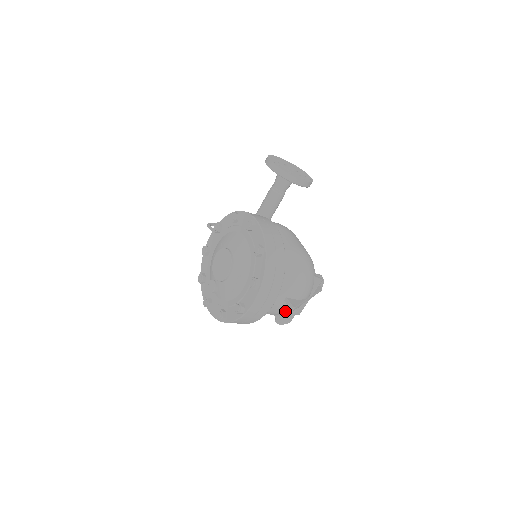
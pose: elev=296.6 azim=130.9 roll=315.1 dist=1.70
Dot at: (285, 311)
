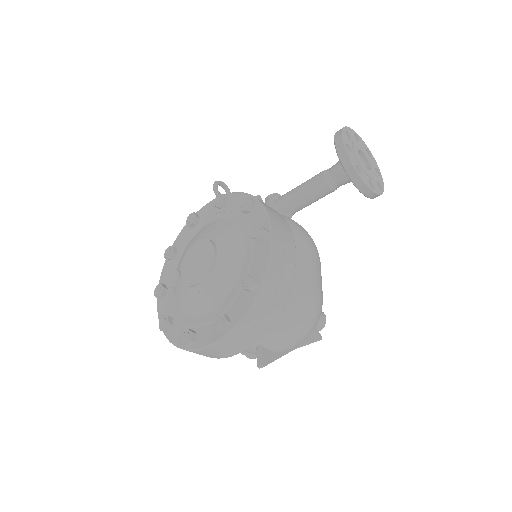
Dot at: (253, 353)
